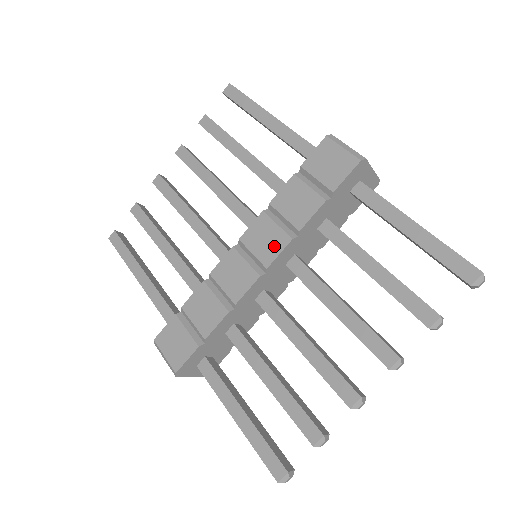
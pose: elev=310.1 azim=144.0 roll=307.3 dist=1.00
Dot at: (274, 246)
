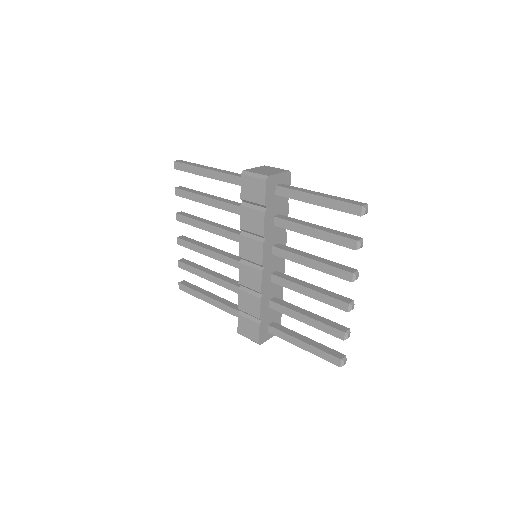
Dot at: (257, 251)
